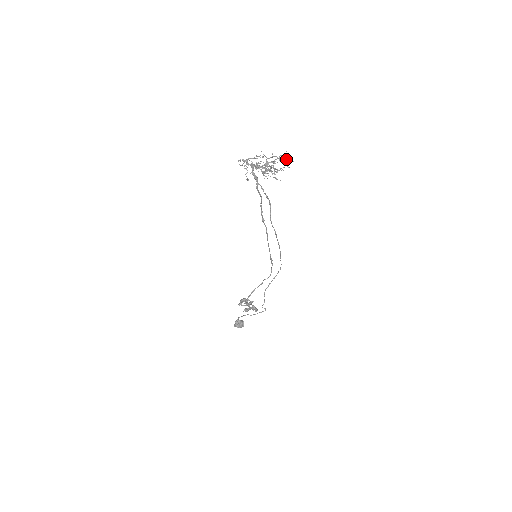
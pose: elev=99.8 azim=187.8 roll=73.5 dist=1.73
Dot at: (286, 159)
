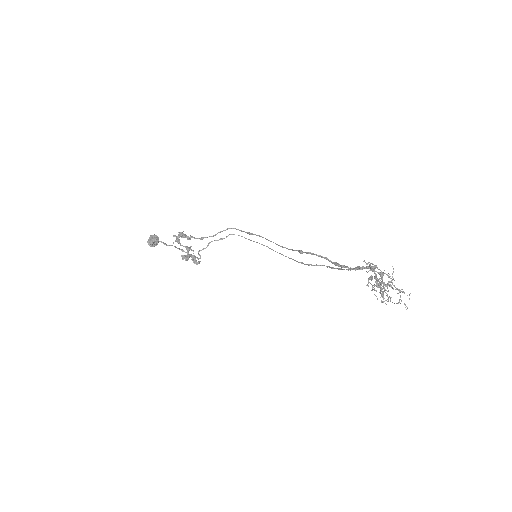
Dot at: occluded
